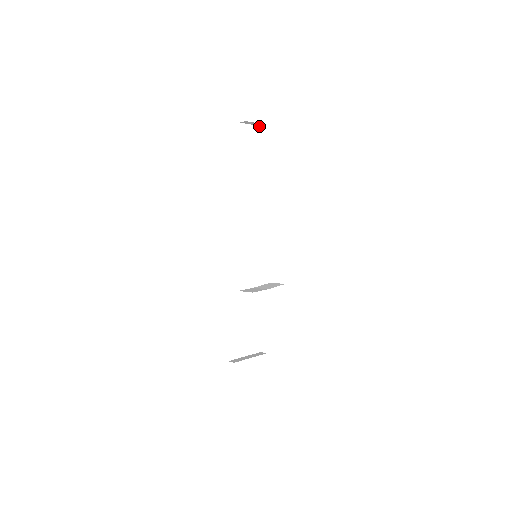
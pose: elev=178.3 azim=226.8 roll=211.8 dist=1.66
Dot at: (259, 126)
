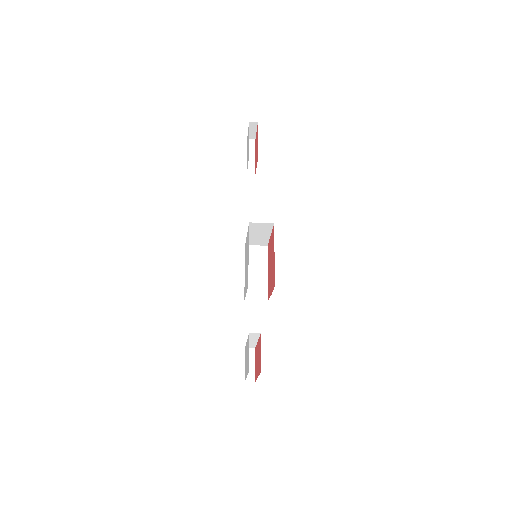
Dot at: (249, 139)
